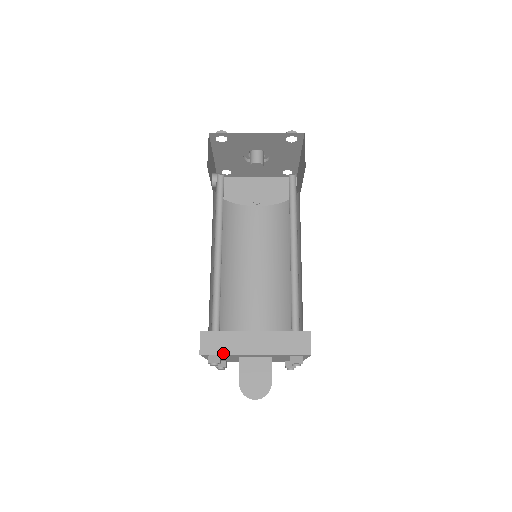
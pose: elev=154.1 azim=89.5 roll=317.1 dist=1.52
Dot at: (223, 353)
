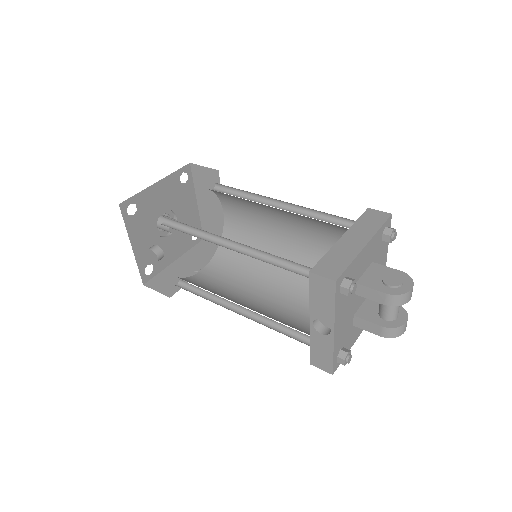
Dot at: (348, 264)
